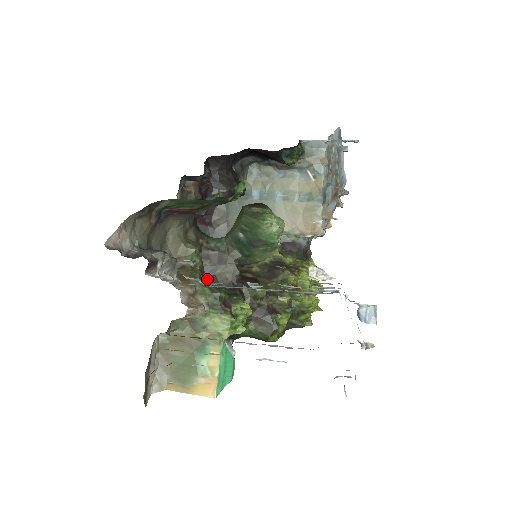
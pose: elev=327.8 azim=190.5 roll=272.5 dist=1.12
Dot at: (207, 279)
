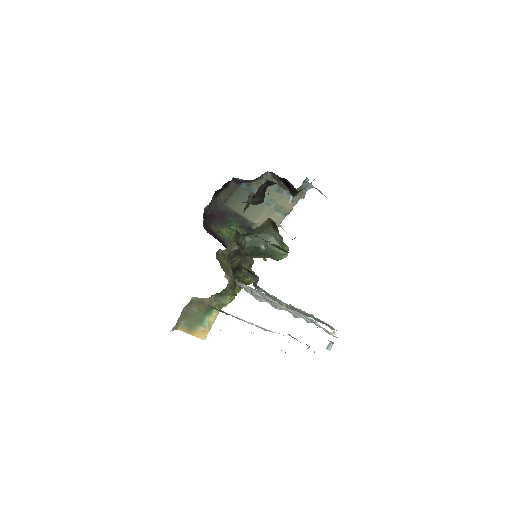
Dot at: occluded
